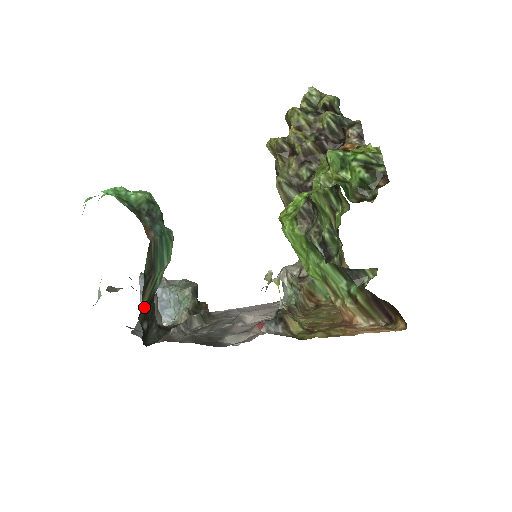
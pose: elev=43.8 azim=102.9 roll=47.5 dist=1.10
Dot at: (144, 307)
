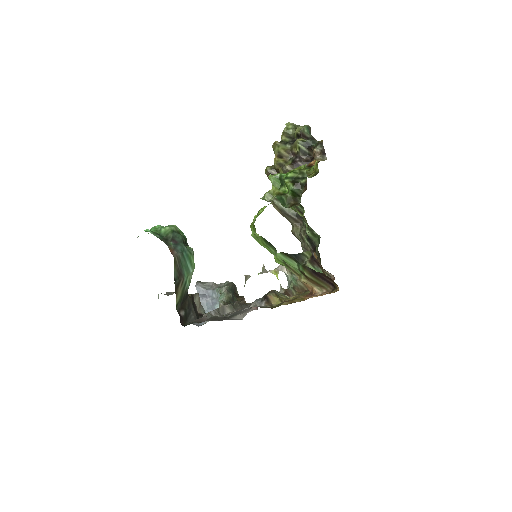
Dot at: (179, 301)
